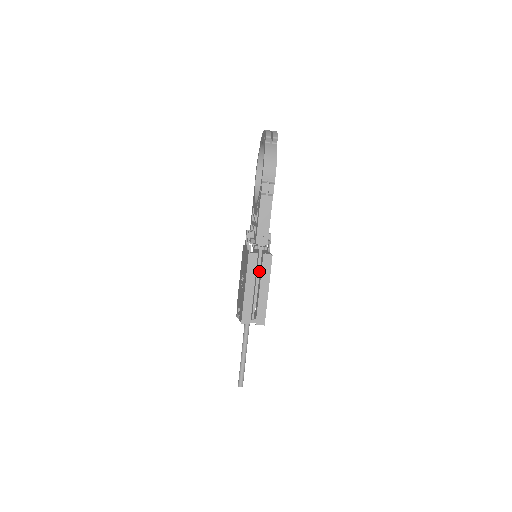
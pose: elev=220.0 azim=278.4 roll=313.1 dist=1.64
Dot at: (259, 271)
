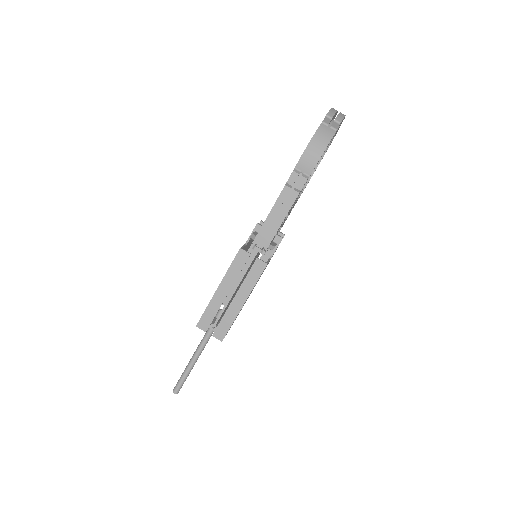
Dot at: occluded
